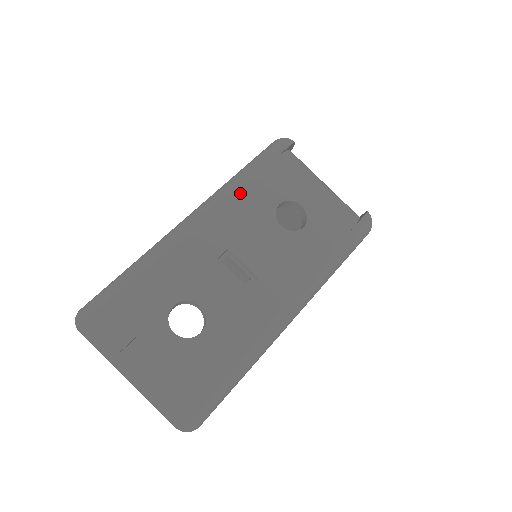
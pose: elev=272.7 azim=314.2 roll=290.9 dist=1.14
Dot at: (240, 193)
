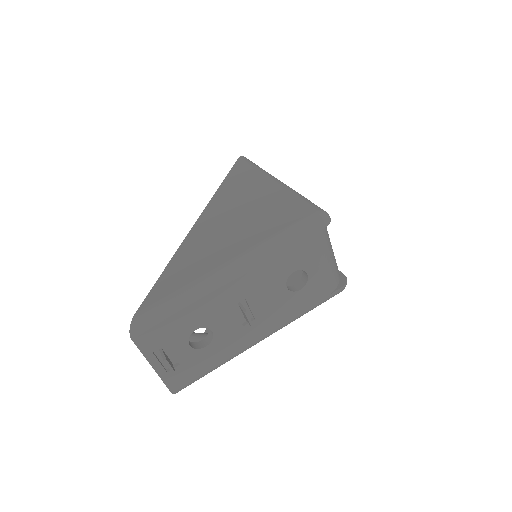
Dot at: (272, 260)
